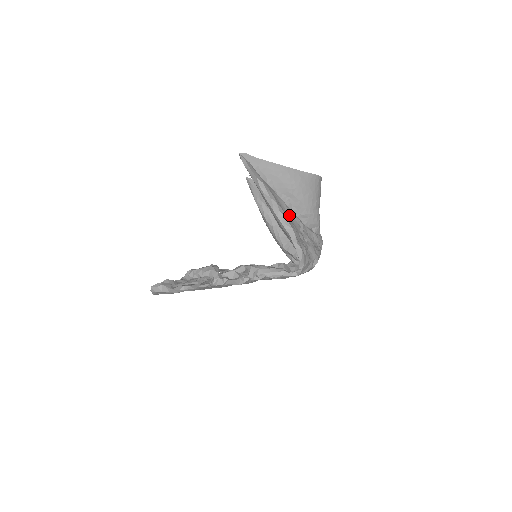
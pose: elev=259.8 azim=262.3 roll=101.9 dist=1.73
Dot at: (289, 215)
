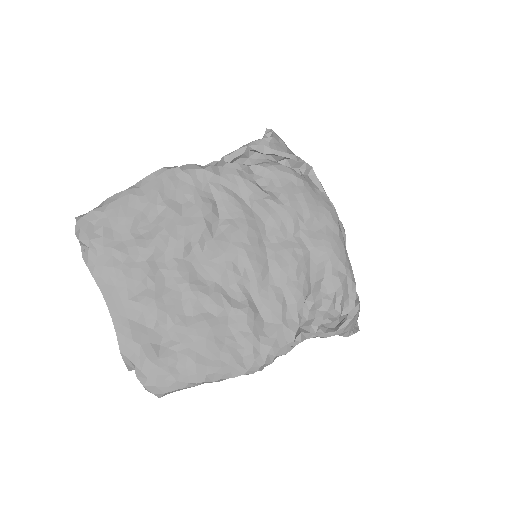
Dot at: occluded
